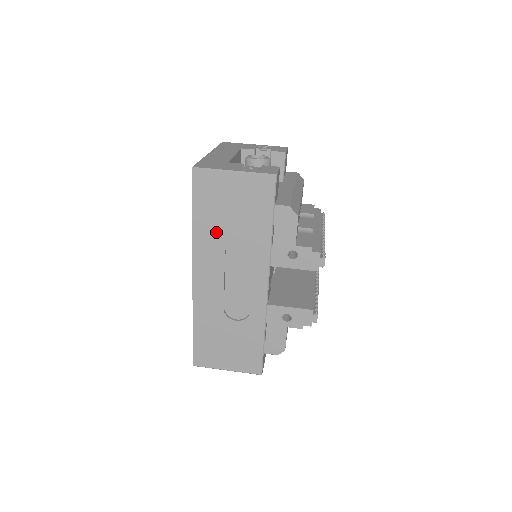
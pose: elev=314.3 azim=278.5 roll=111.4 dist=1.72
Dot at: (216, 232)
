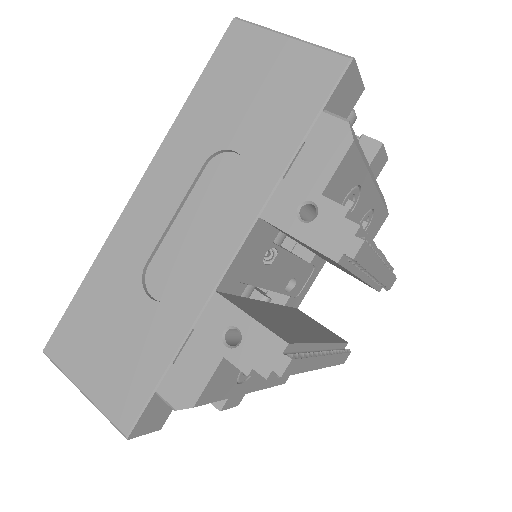
Dot at: (211, 125)
